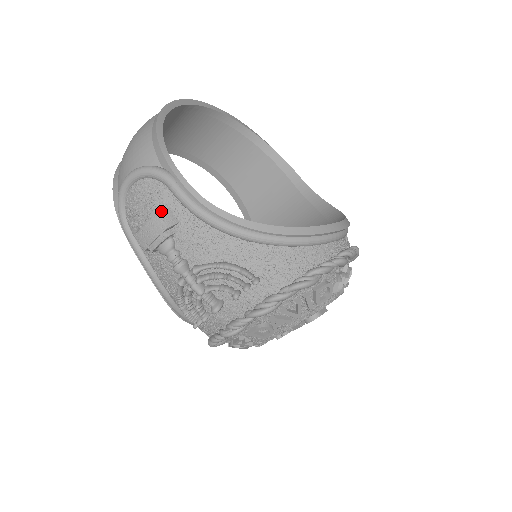
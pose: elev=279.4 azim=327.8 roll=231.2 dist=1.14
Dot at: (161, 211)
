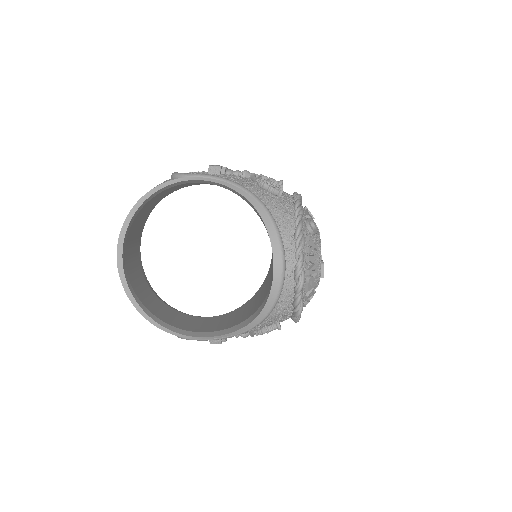
Dot at: occluded
